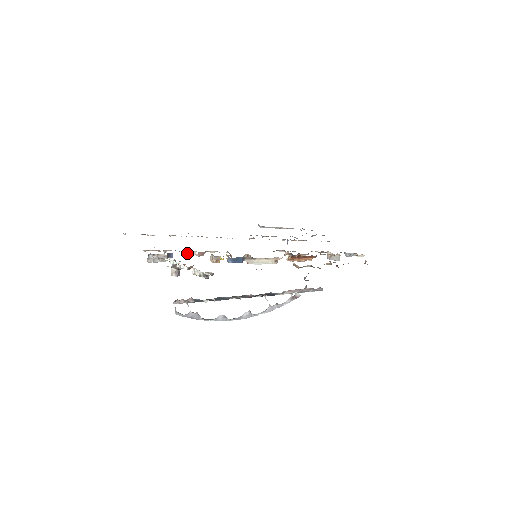
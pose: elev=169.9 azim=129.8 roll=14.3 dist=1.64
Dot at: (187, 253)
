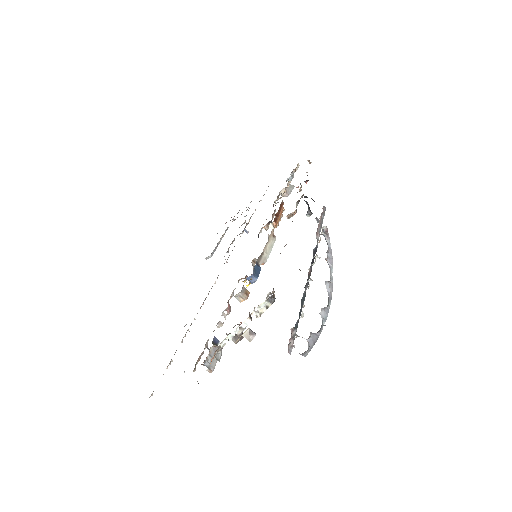
Dot at: (220, 323)
